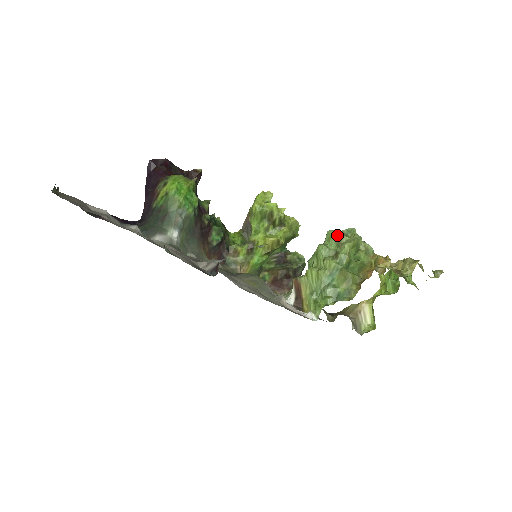
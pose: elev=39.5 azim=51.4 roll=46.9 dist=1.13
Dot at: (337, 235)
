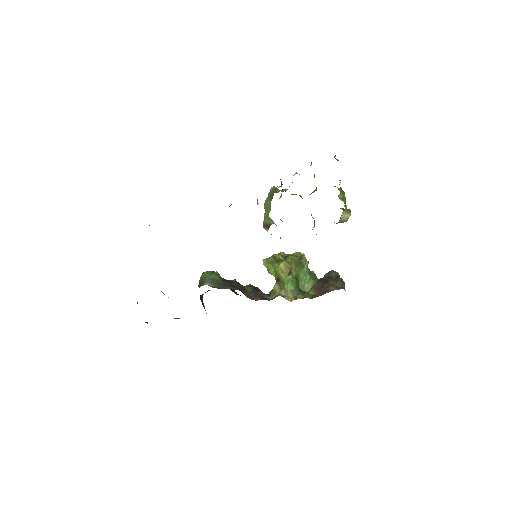
Dot at: occluded
